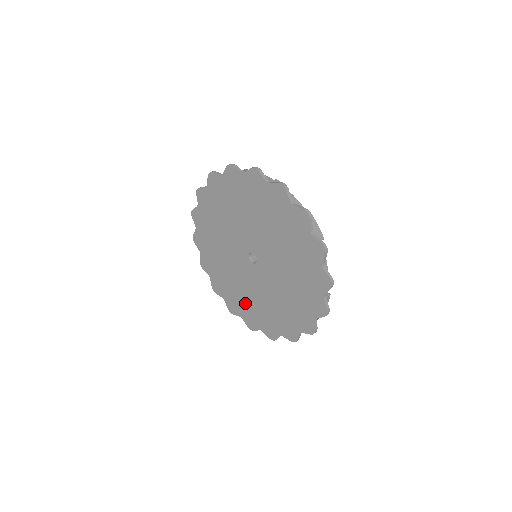
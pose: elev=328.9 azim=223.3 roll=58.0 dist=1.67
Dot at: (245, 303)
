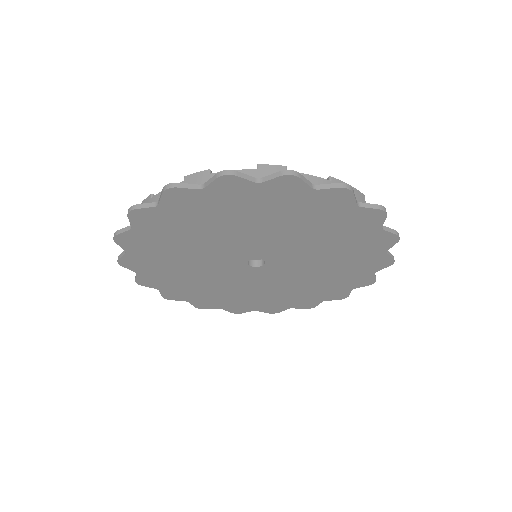
Dot at: (258, 300)
